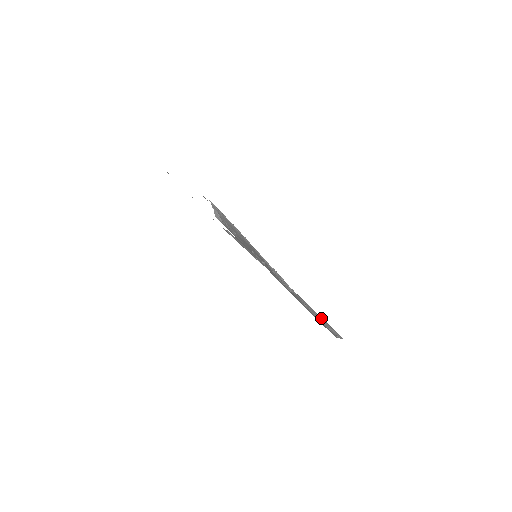
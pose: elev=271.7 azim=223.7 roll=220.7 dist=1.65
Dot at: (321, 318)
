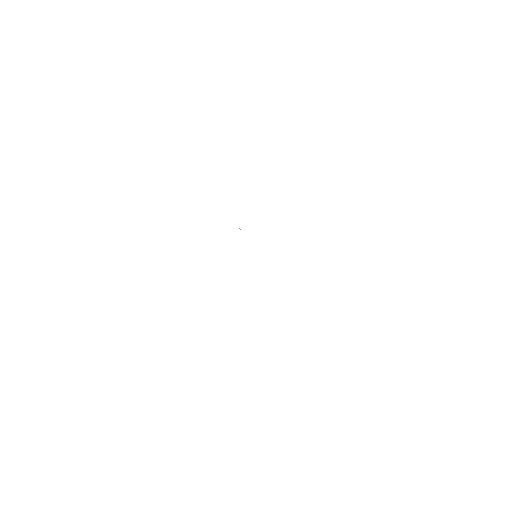
Dot at: occluded
